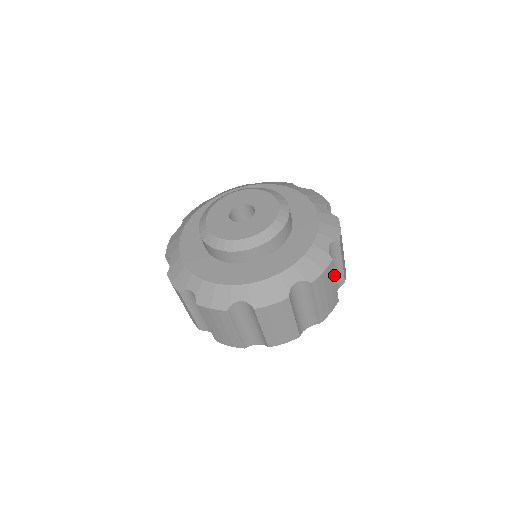
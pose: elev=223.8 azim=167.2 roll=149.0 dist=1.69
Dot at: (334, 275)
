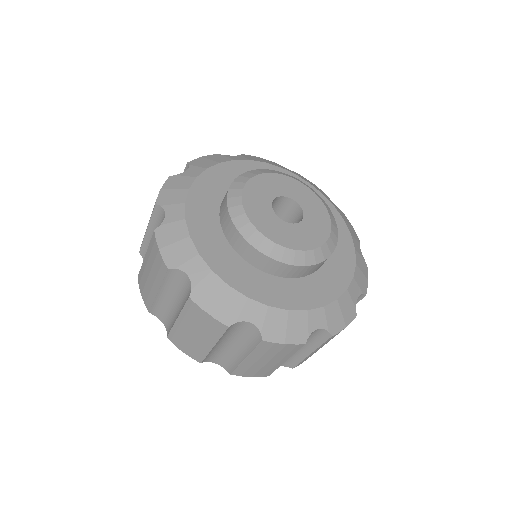
Dot at: occluded
